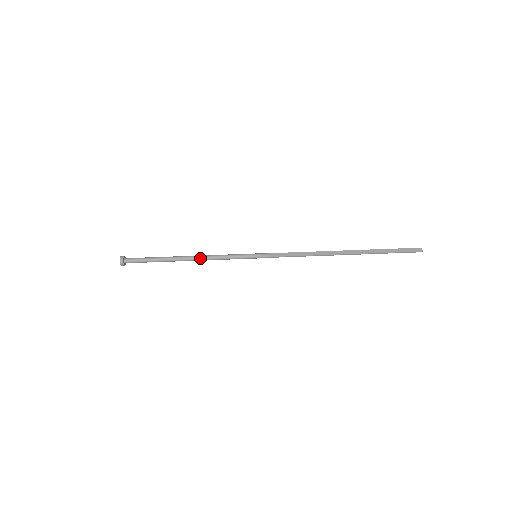
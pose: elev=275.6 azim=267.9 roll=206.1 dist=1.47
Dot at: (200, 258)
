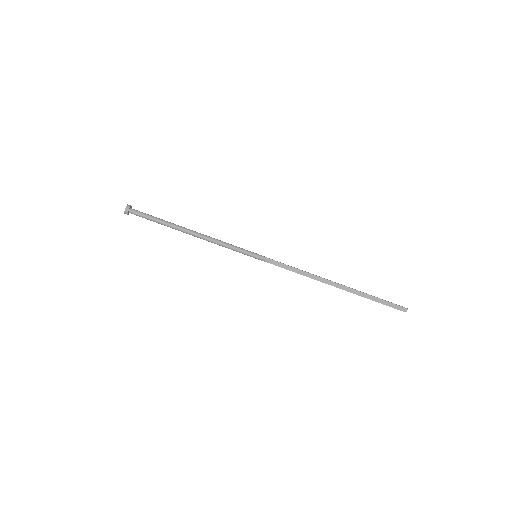
Dot at: (203, 238)
